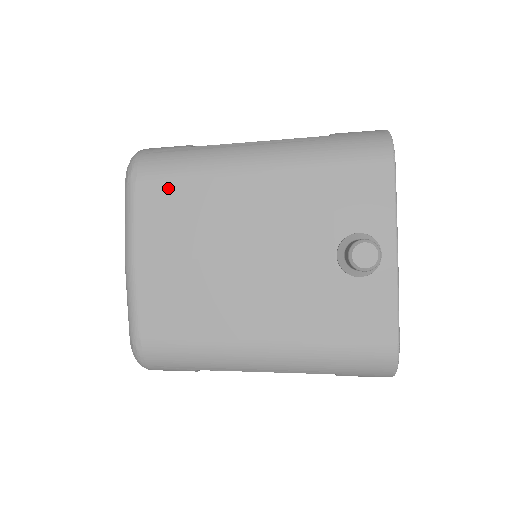
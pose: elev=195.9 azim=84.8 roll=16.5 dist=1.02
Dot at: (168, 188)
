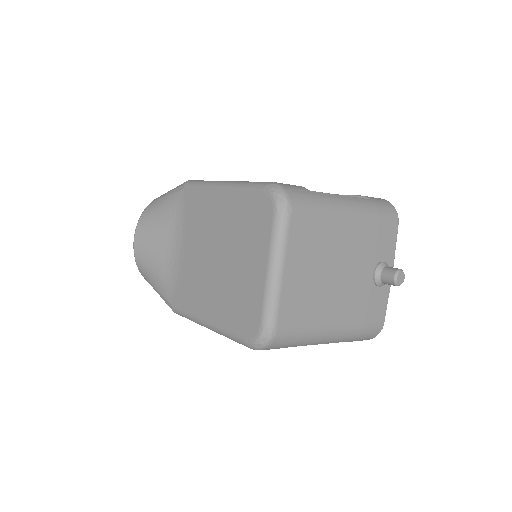
Dot at: (308, 222)
